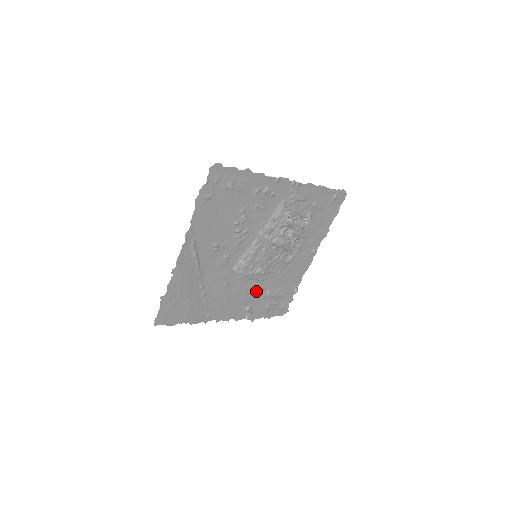
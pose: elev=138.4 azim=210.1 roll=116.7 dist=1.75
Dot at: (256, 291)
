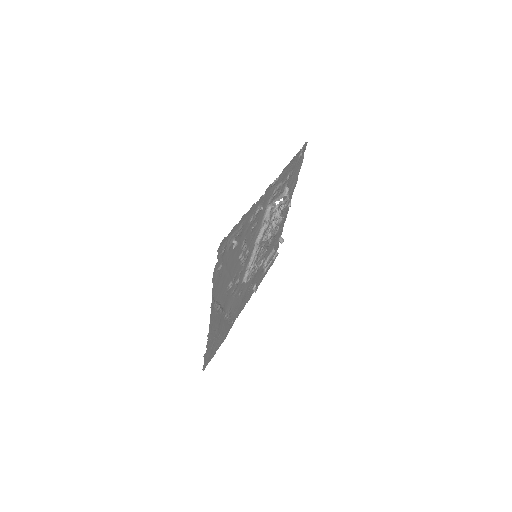
Dot at: (257, 272)
